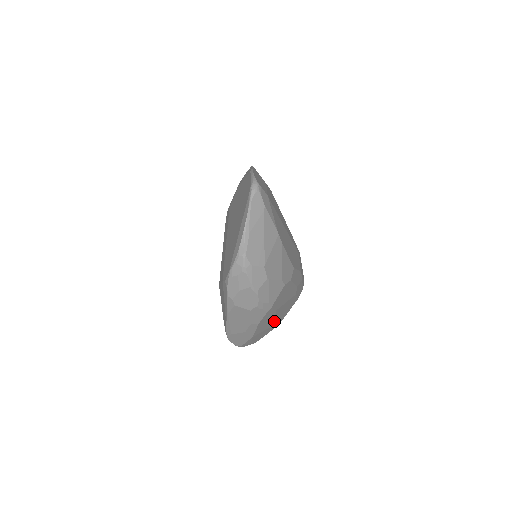
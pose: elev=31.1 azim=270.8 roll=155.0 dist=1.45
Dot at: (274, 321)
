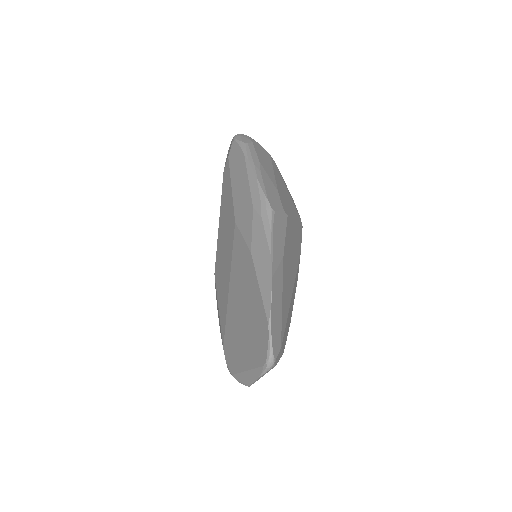
Dot at: occluded
